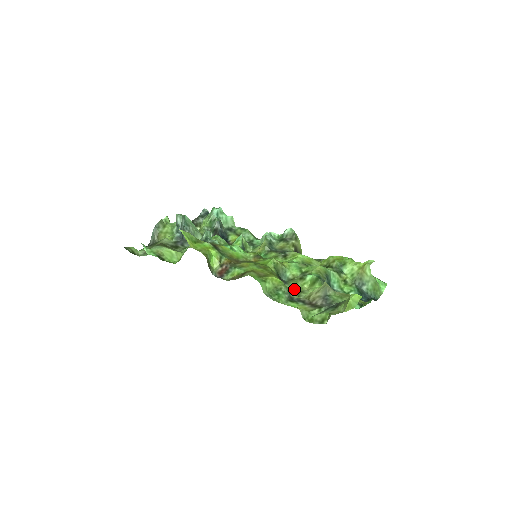
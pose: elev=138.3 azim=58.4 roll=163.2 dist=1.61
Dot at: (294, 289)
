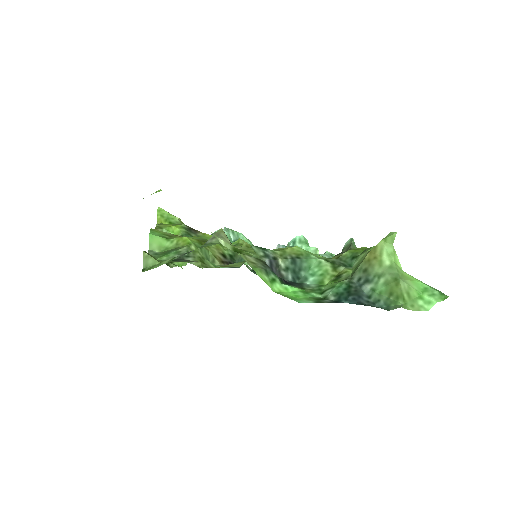
Dot at: (222, 266)
